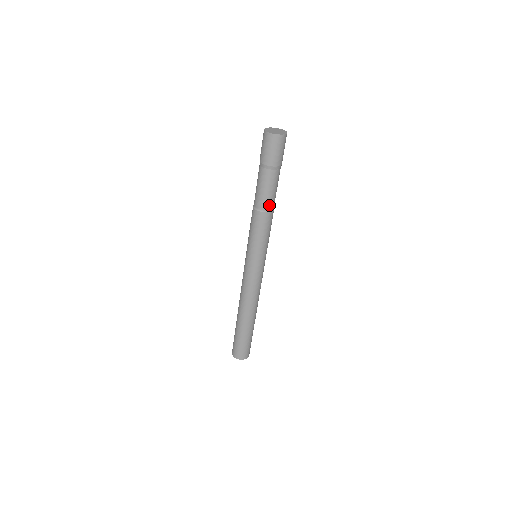
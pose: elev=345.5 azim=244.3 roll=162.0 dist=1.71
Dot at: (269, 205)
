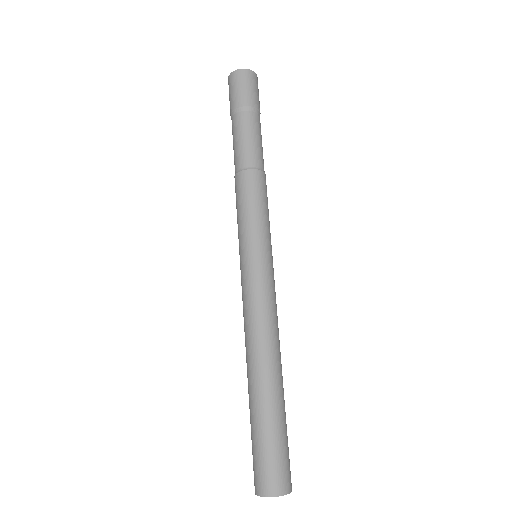
Dot at: (254, 160)
